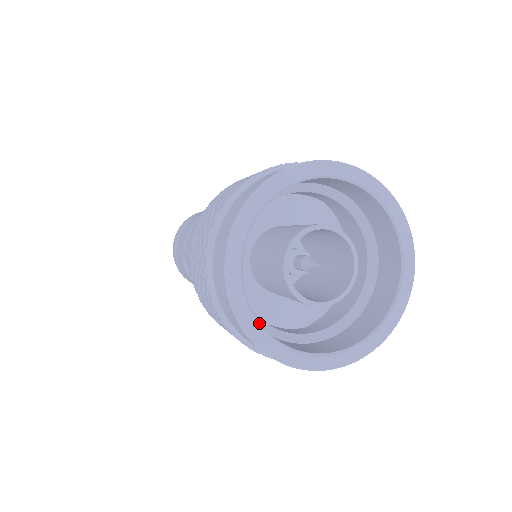
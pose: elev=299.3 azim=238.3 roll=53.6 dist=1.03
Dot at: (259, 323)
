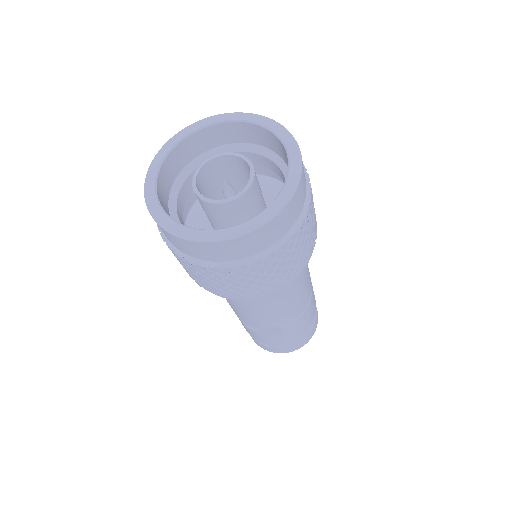
Dot at: (212, 230)
